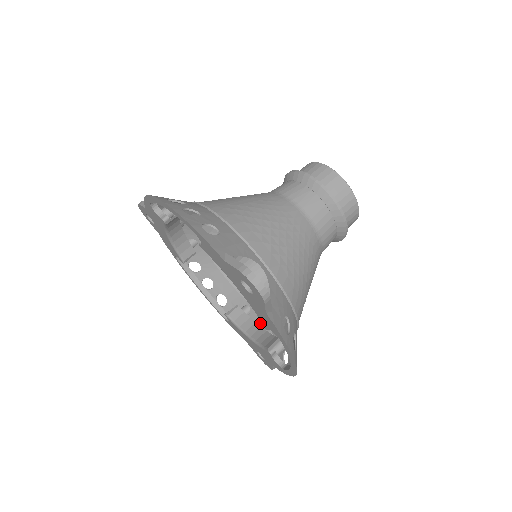
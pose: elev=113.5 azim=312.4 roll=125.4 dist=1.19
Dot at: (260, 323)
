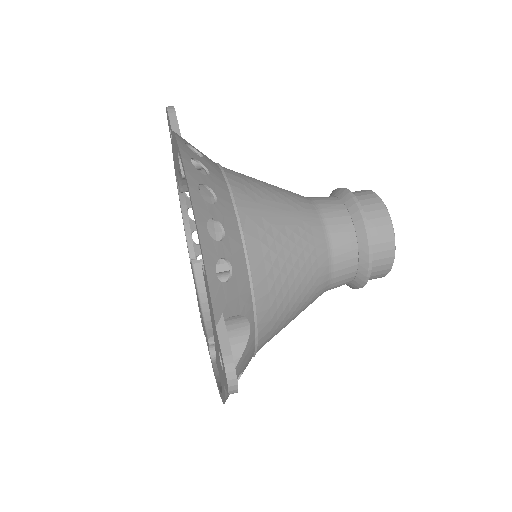
Dot at: occluded
